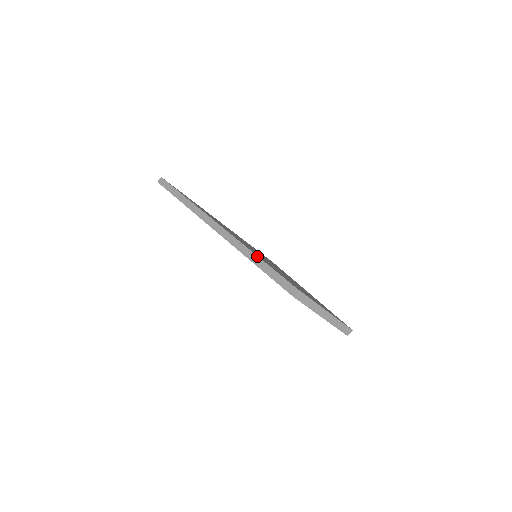
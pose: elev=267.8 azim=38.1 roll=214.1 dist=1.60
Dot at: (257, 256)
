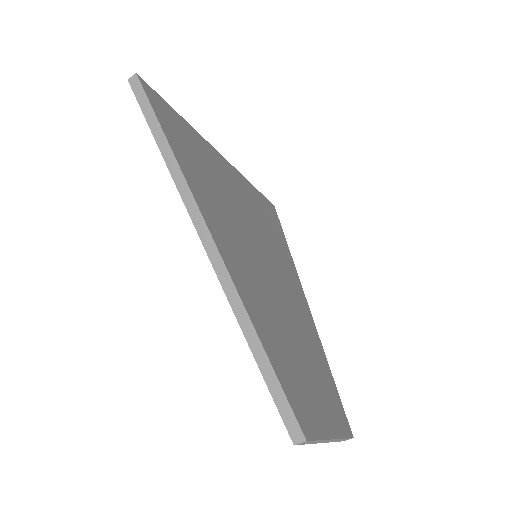
Dot at: (259, 339)
